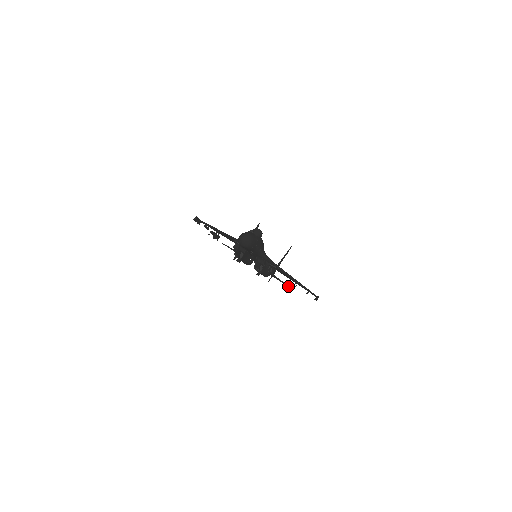
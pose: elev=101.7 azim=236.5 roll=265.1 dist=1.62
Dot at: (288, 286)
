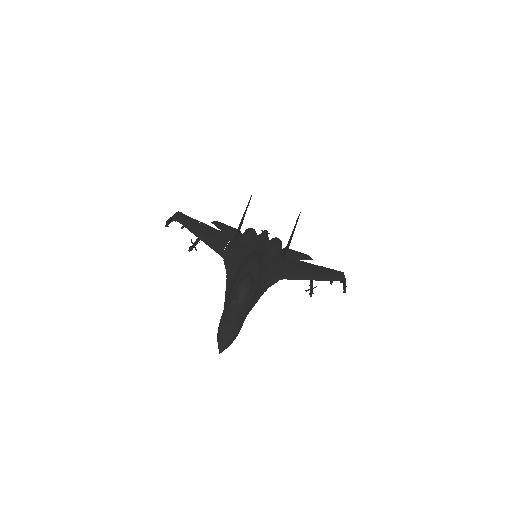
Dot at: (306, 259)
